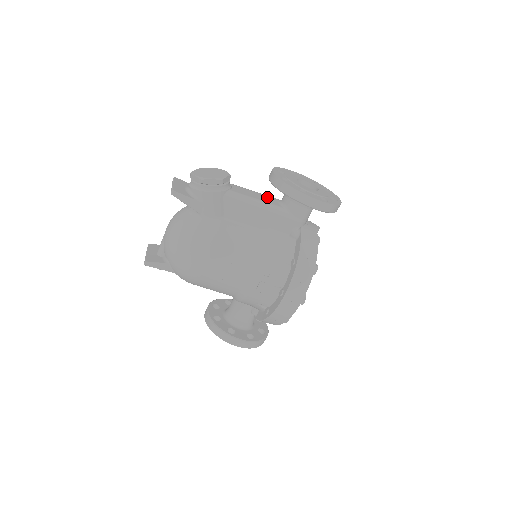
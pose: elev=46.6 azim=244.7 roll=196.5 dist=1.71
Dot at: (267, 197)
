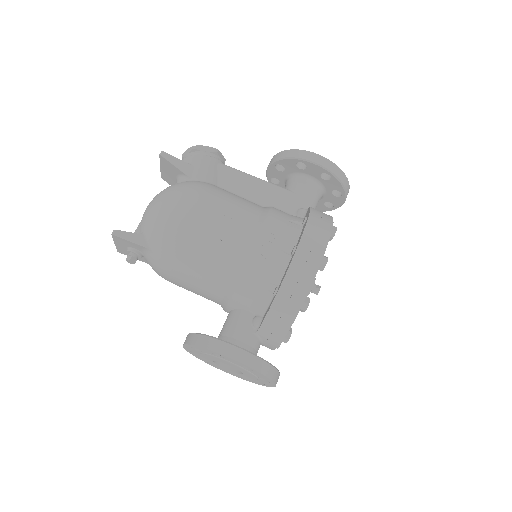
Dot at: occluded
